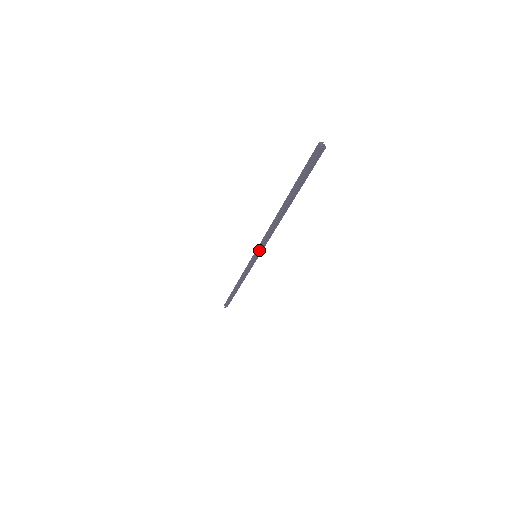
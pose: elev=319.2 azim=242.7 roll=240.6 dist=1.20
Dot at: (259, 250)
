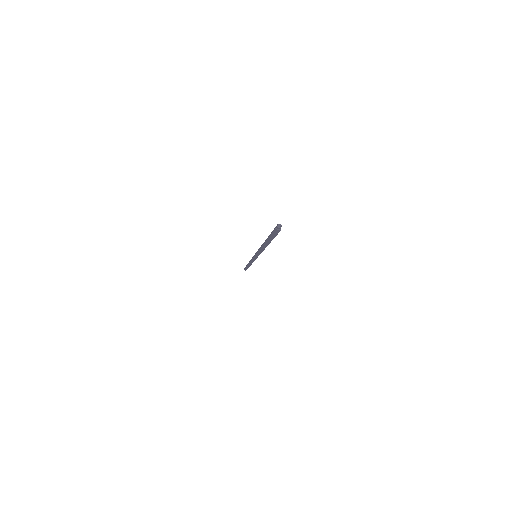
Dot at: (255, 254)
